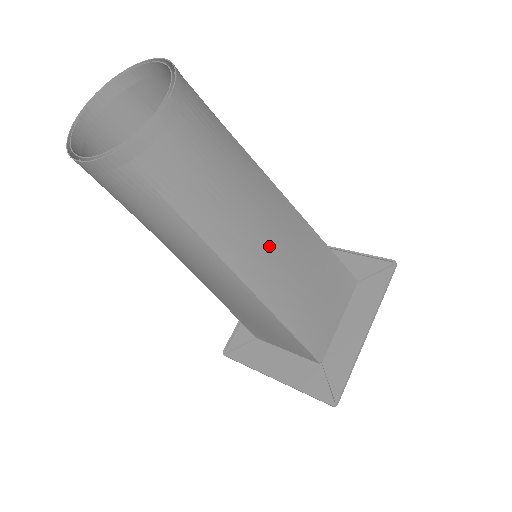
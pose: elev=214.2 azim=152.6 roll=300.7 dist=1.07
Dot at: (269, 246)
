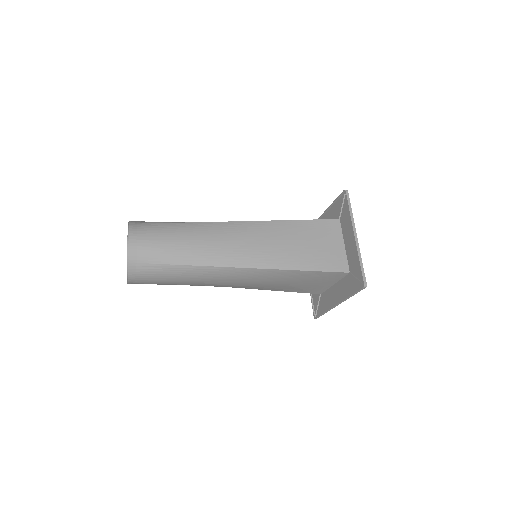
Dot at: (229, 284)
